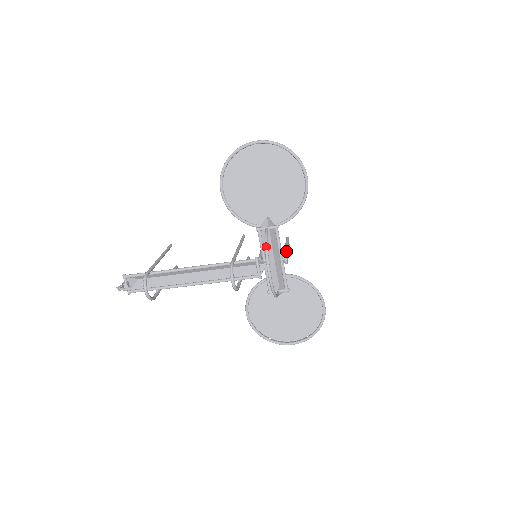
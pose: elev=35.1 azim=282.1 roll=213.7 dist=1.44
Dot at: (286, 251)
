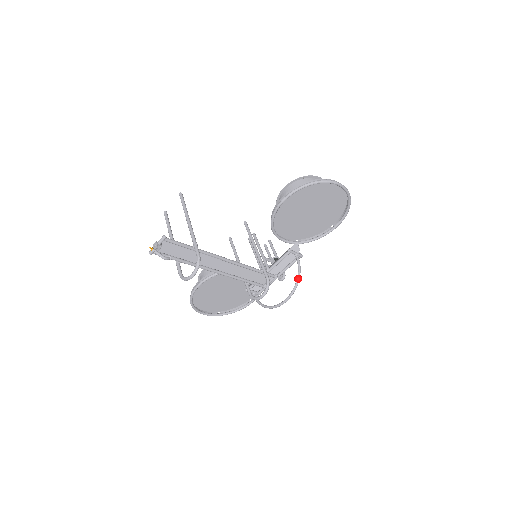
Dot at: occluded
